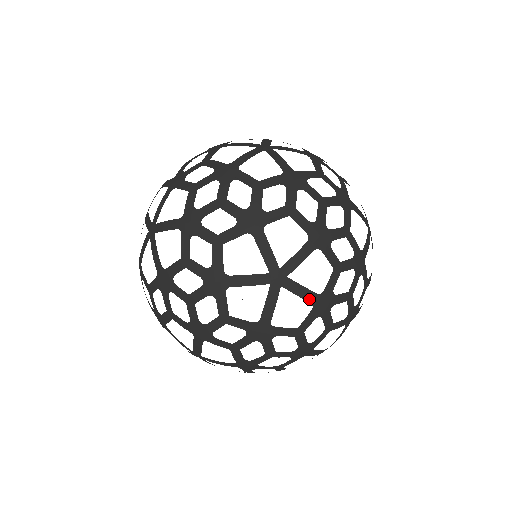
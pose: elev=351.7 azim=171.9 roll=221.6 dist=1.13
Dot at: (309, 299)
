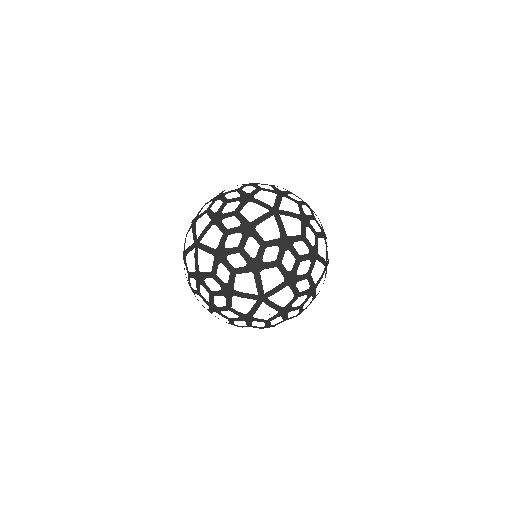
Dot at: (296, 217)
